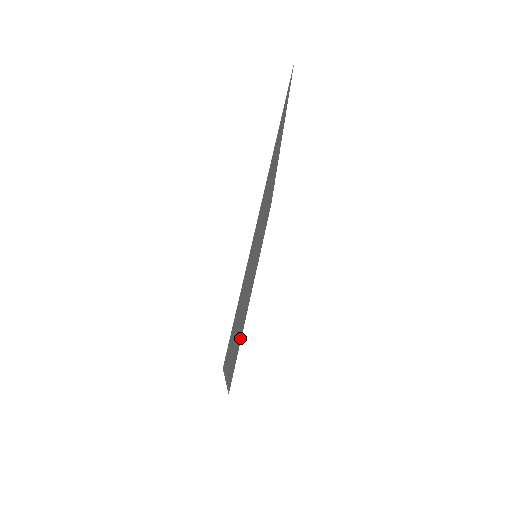
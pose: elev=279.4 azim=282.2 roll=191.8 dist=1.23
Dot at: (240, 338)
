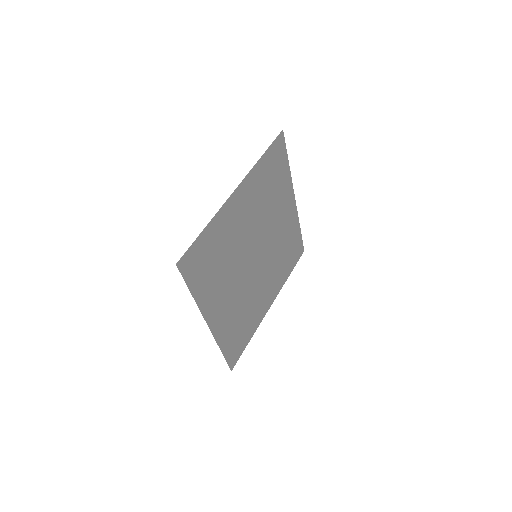
Dot at: (207, 278)
